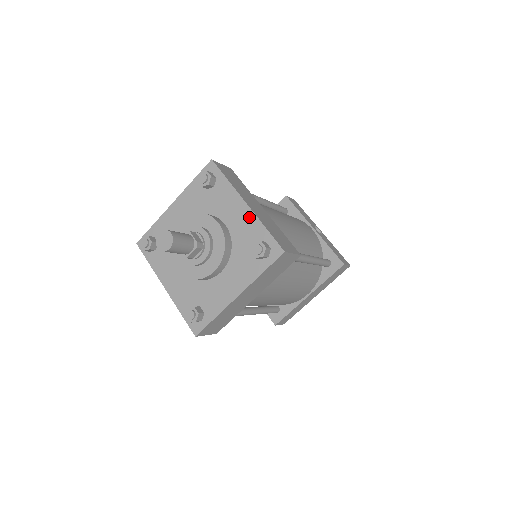
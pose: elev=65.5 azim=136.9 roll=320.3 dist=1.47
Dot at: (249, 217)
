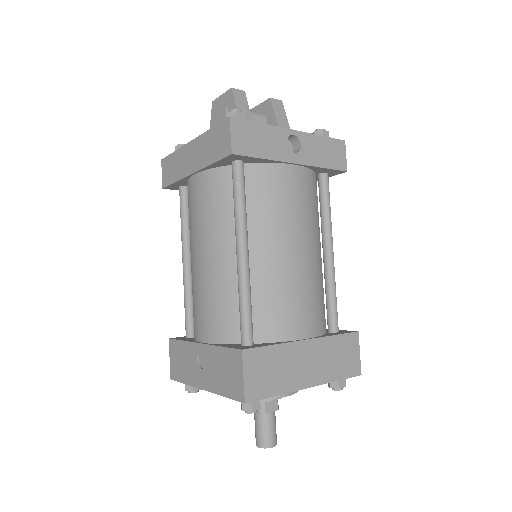
Dot at: occluded
